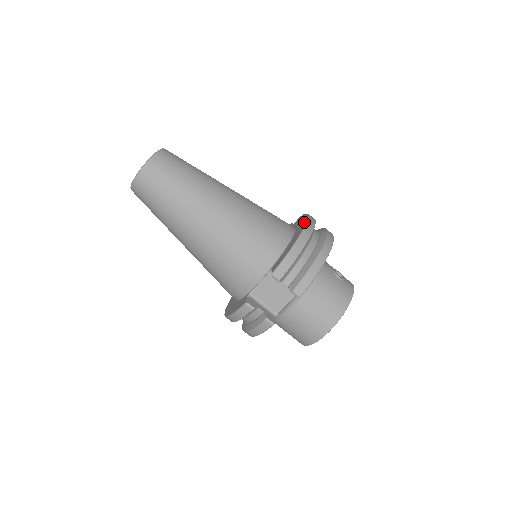
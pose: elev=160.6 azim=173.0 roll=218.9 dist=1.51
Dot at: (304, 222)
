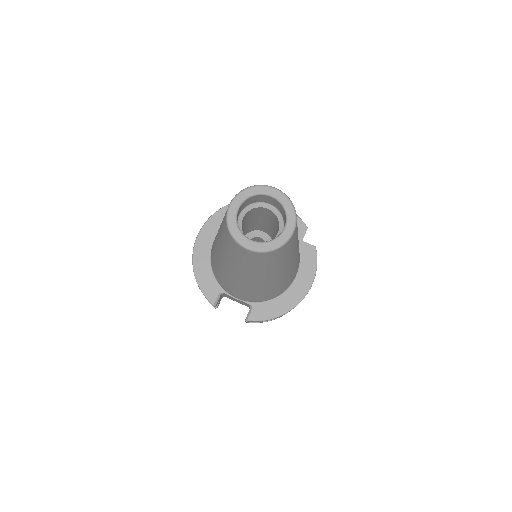
Dot at: (305, 290)
